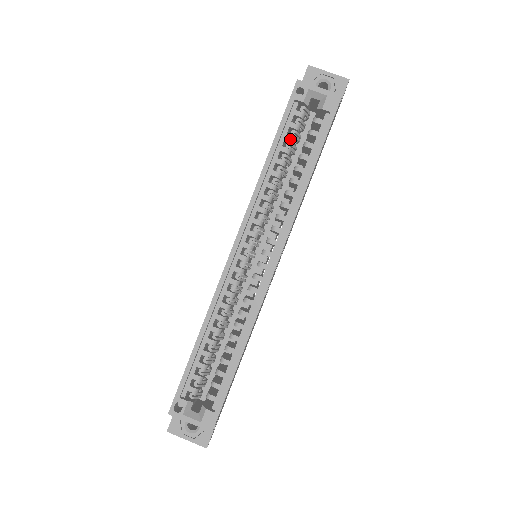
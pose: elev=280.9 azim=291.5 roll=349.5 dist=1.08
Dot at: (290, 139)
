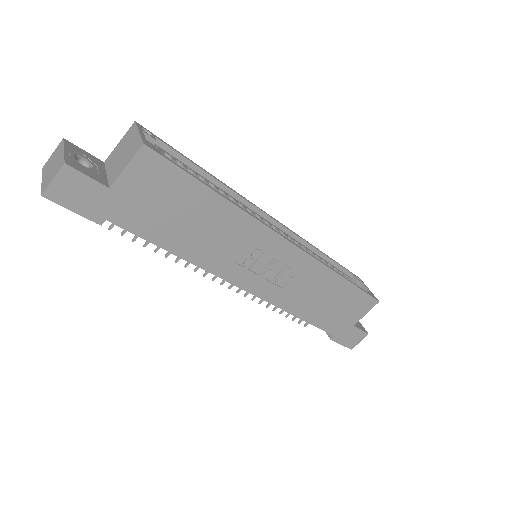
Dot at: (339, 272)
